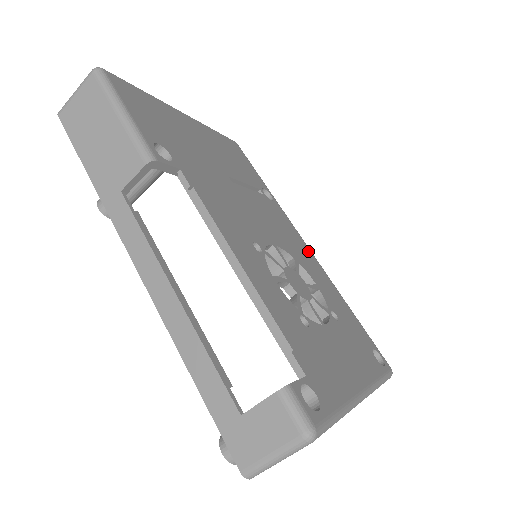
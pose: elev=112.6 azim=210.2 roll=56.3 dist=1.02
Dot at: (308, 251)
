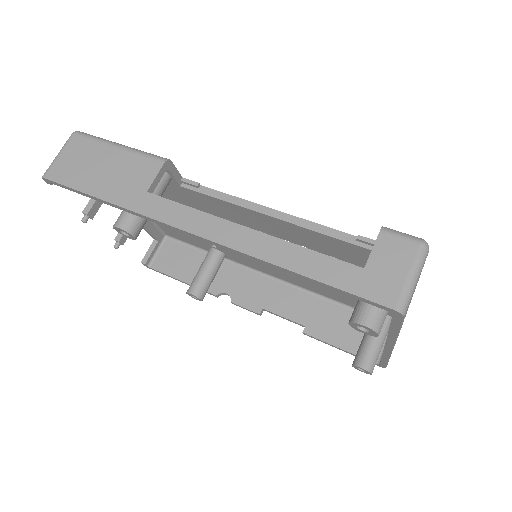
Dot at: occluded
